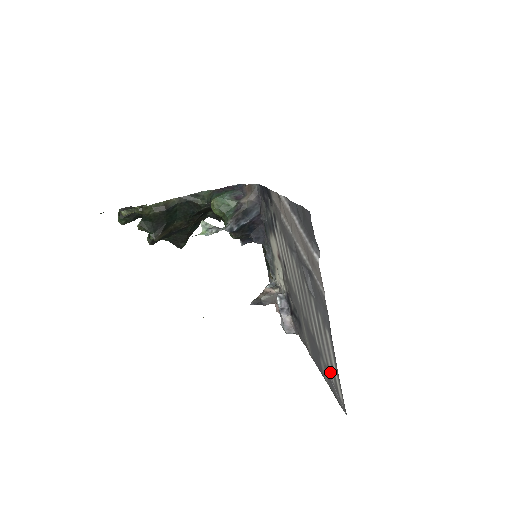
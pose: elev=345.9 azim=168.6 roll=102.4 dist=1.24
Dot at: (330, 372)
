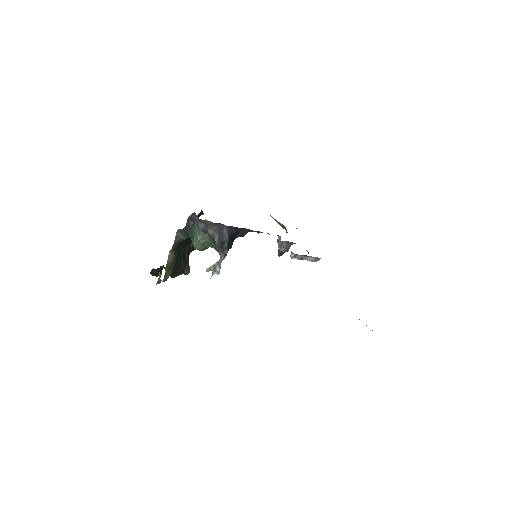
Dot at: occluded
